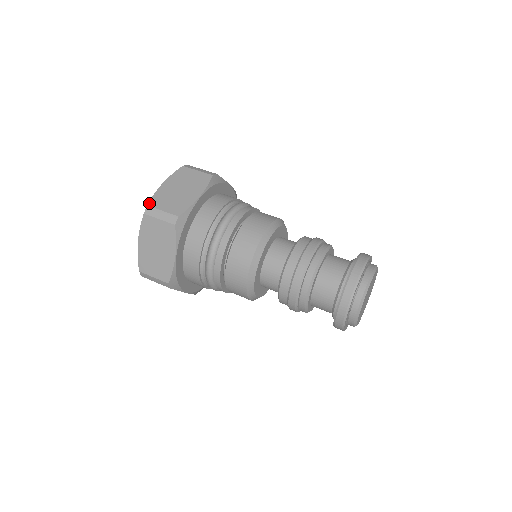
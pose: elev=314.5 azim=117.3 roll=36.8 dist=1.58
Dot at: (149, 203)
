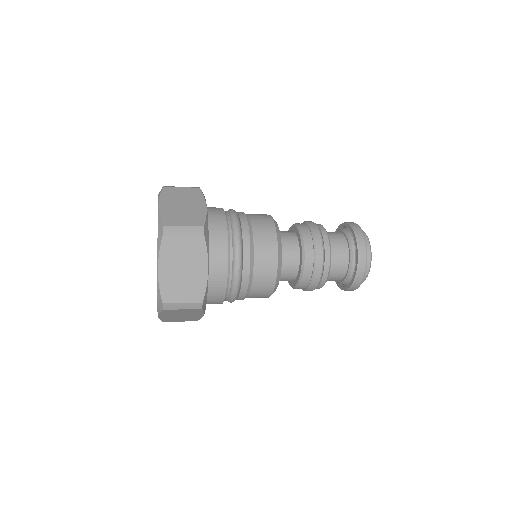
Dot at: occluded
